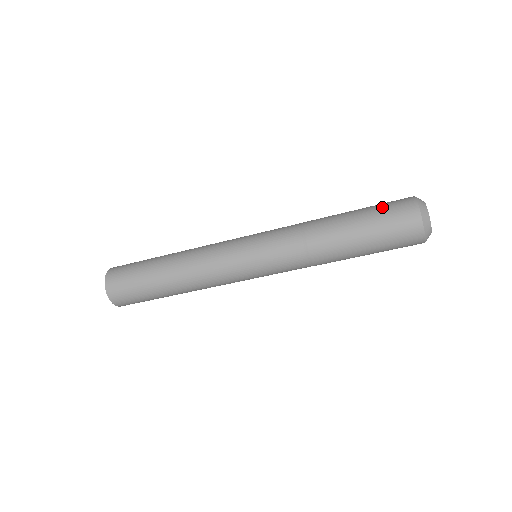
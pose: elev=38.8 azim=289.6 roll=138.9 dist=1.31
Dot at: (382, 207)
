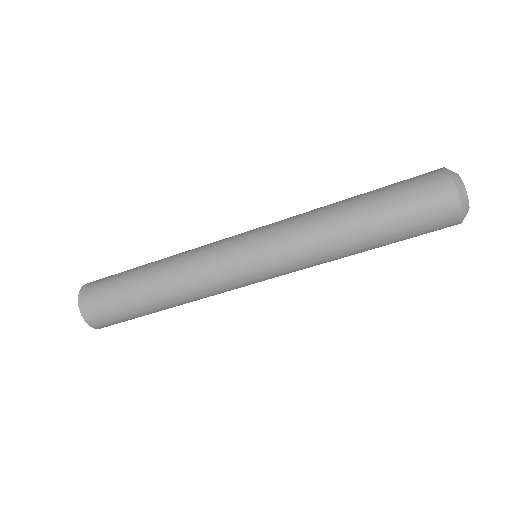
Dot at: (403, 180)
